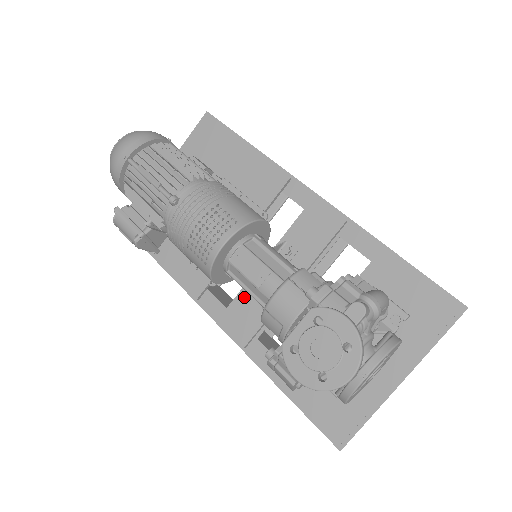
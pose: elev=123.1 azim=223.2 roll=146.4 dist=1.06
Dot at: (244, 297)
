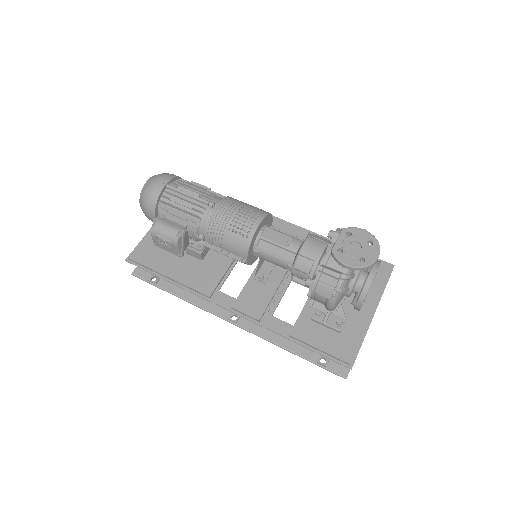
Dot at: (250, 287)
